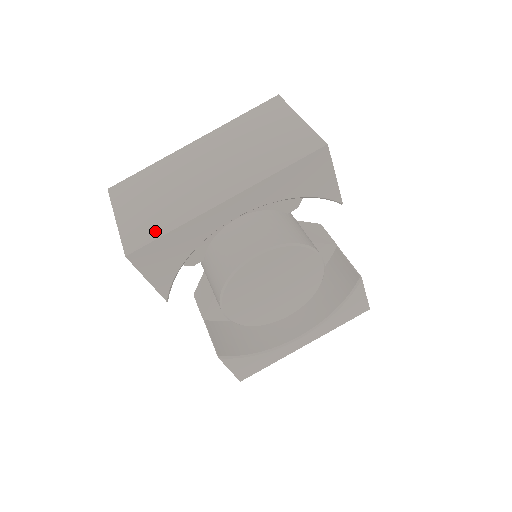
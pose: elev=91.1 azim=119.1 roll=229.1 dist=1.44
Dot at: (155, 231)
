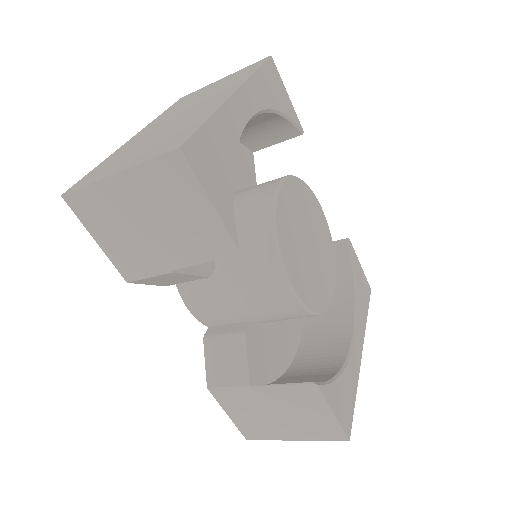
Dot at: (188, 131)
